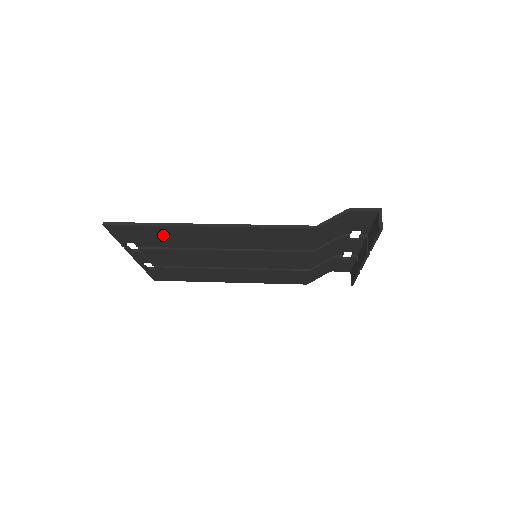
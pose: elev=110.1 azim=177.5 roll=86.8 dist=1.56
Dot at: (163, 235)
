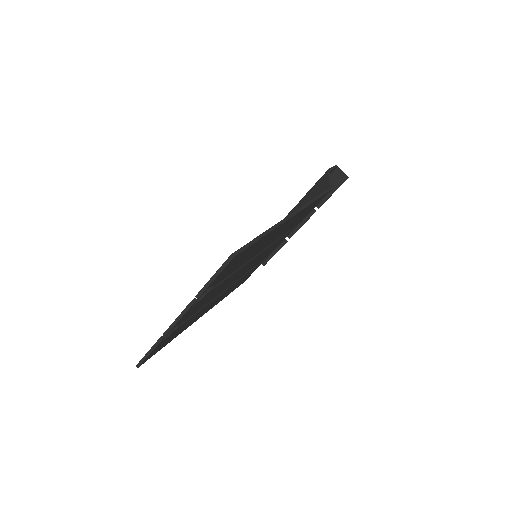
Dot at: (252, 251)
